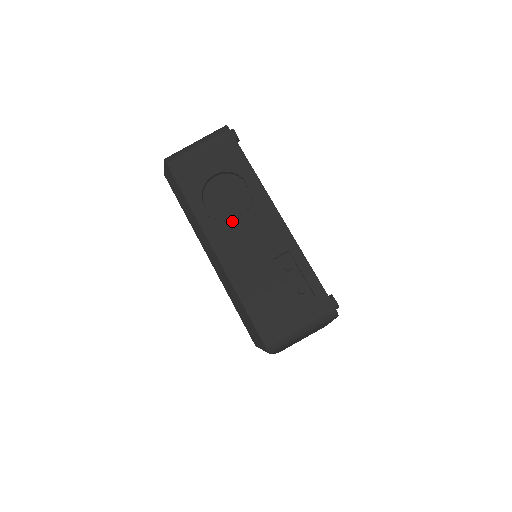
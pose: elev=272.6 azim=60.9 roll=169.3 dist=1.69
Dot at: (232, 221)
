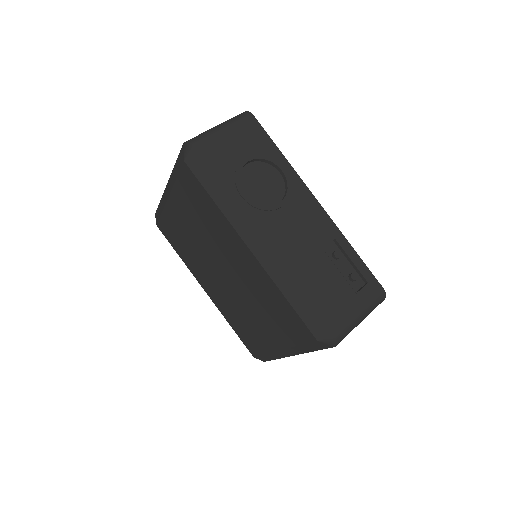
Dot at: (276, 210)
